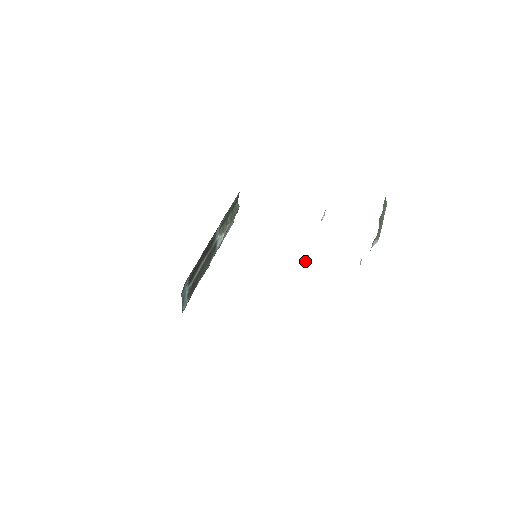
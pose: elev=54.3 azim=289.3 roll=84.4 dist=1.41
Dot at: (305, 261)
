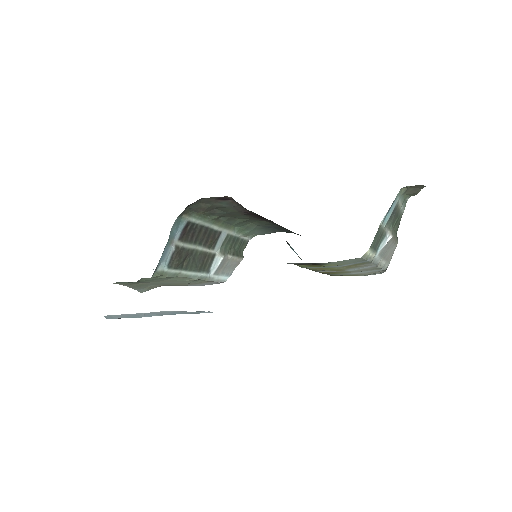
Dot at: occluded
